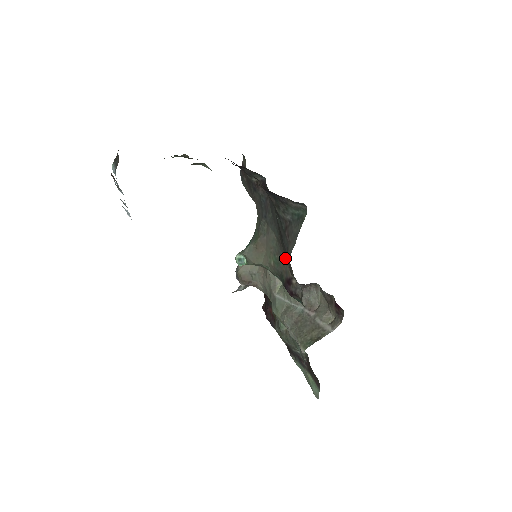
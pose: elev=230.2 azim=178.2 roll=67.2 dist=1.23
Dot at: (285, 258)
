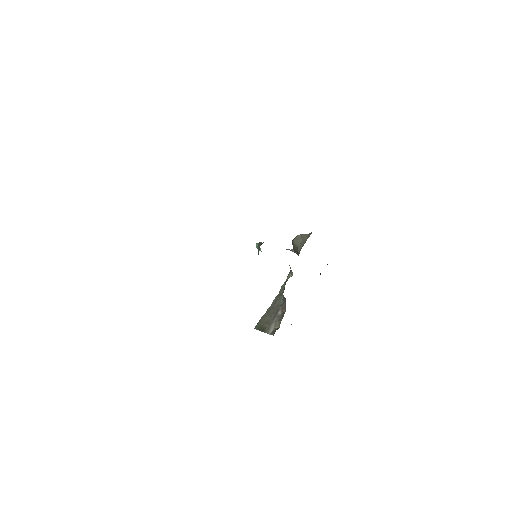
Dot at: occluded
